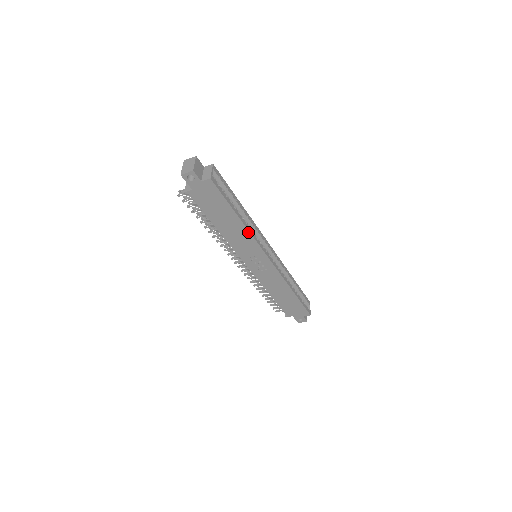
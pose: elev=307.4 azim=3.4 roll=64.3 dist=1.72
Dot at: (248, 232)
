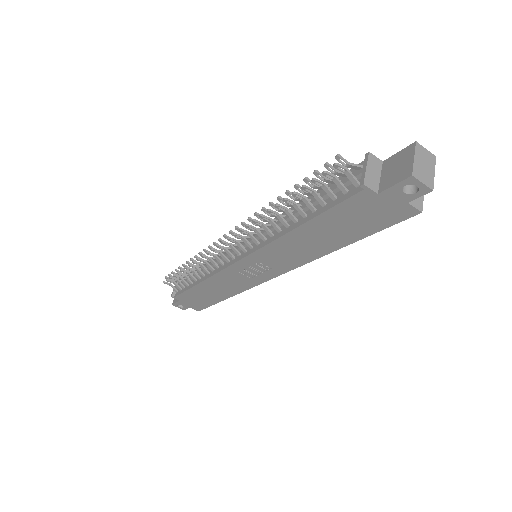
Dot at: (315, 257)
